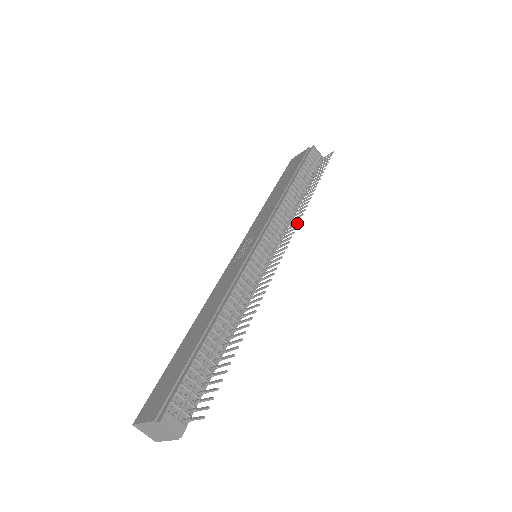
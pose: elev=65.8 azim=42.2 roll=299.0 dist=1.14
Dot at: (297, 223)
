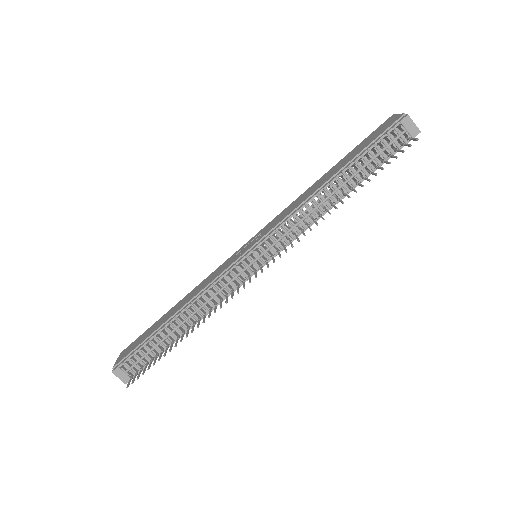
Dot at: (291, 246)
